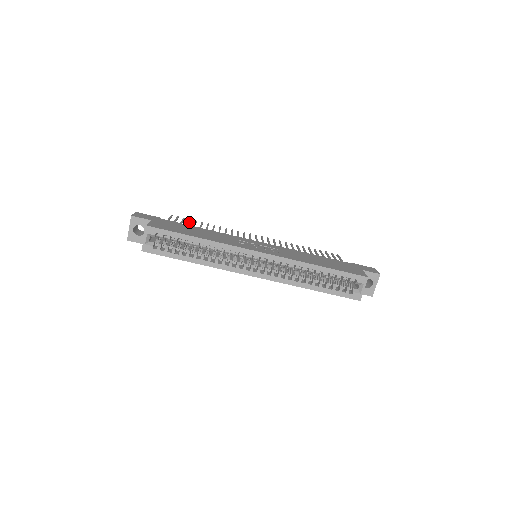
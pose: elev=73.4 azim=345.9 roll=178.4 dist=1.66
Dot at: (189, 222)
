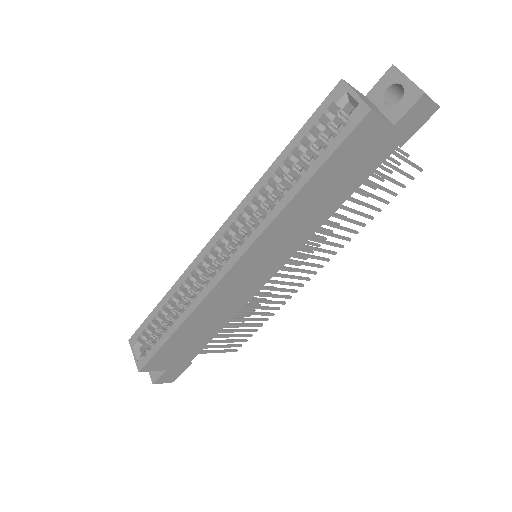
Dot at: occluded
